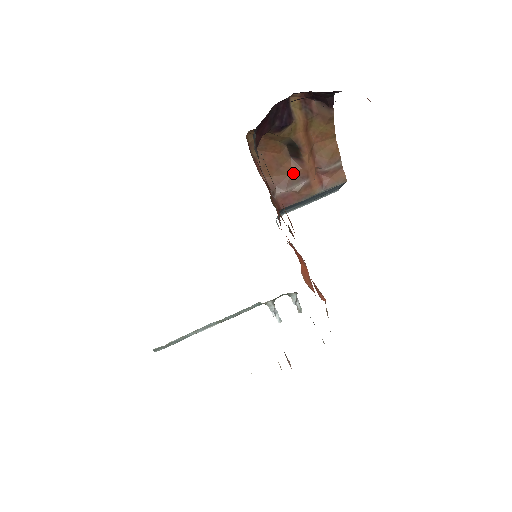
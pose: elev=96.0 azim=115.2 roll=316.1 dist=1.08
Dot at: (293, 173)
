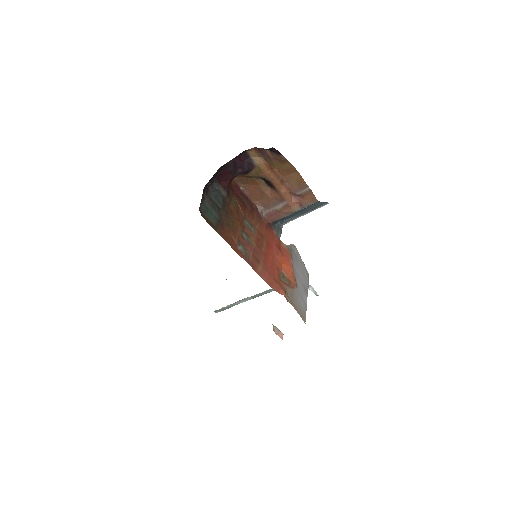
Dot at: (273, 198)
